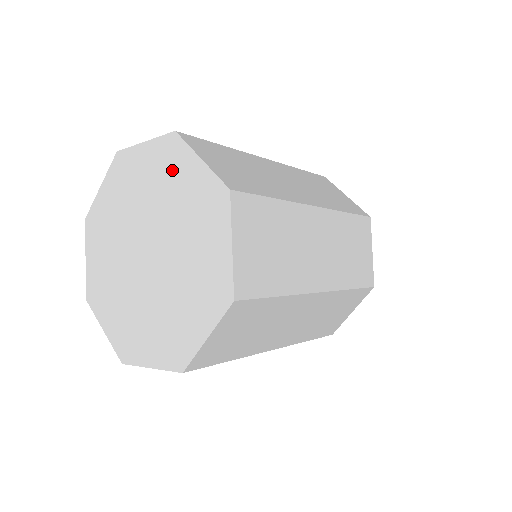
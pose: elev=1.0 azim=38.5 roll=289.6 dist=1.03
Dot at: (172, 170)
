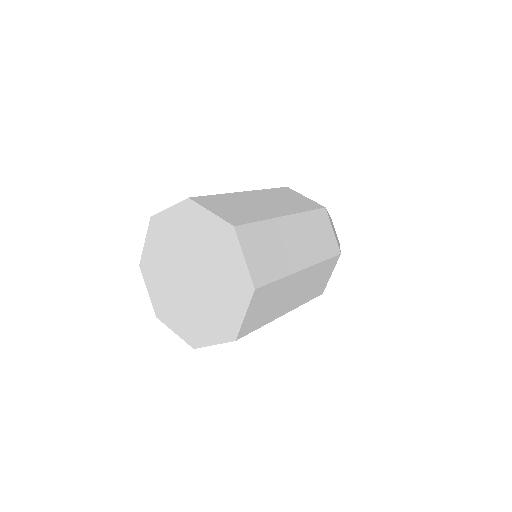
Dot at: (193, 222)
